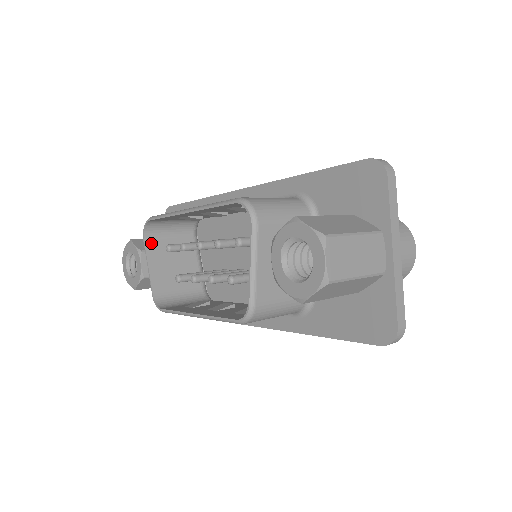
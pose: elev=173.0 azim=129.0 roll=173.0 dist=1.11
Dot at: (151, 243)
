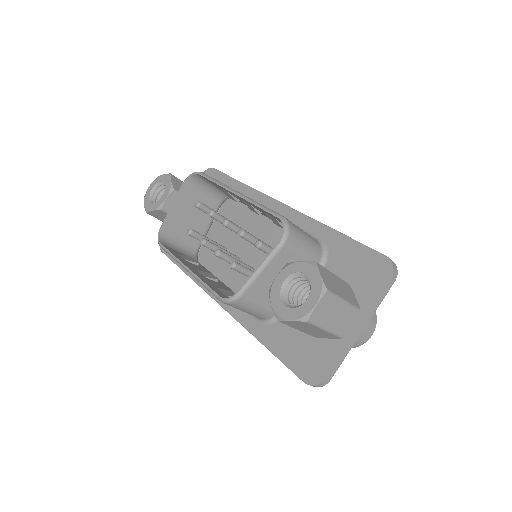
Dot at: (186, 189)
